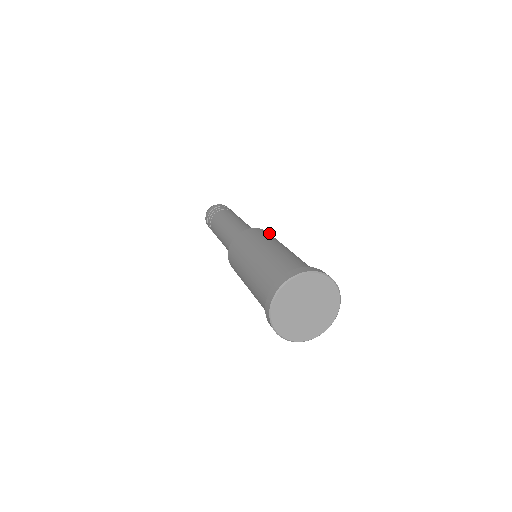
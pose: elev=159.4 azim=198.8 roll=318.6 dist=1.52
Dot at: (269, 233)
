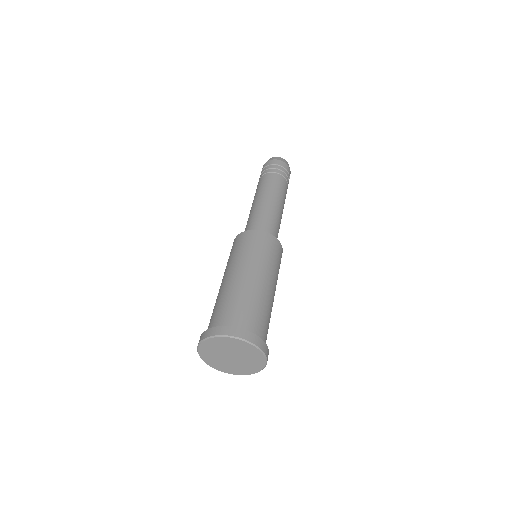
Dot at: (282, 252)
